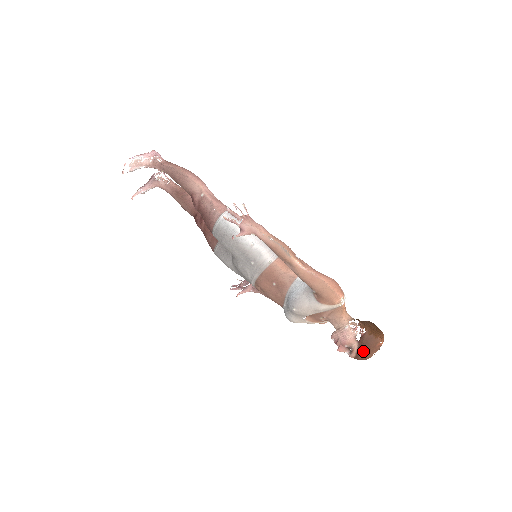
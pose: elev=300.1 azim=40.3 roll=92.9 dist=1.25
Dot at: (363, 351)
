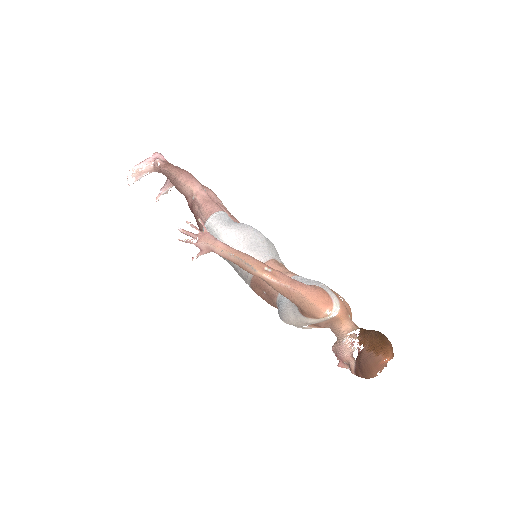
Dot at: (361, 371)
